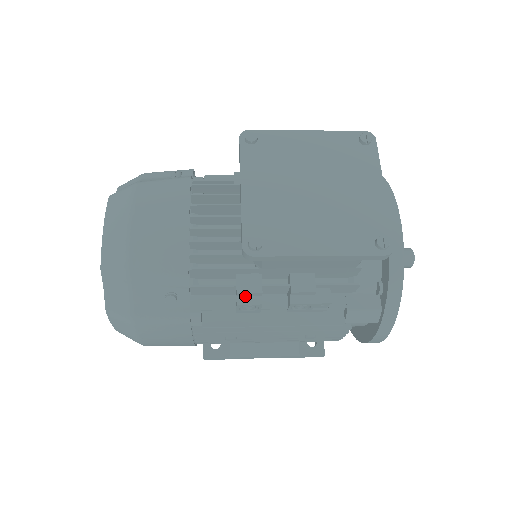
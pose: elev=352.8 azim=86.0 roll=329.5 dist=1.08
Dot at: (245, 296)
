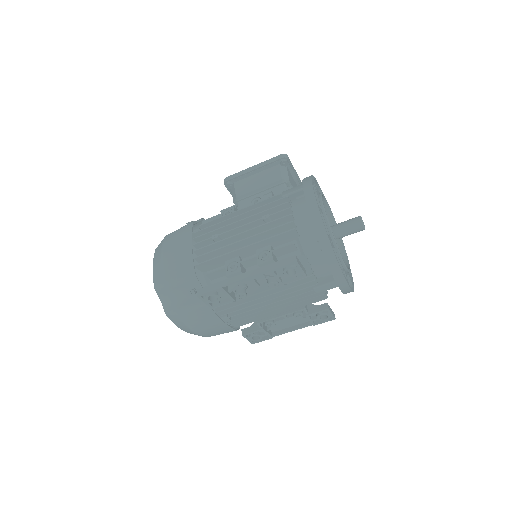
Dot at: occluded
